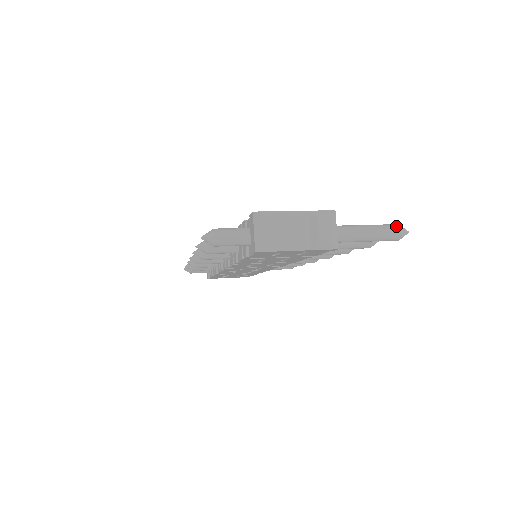
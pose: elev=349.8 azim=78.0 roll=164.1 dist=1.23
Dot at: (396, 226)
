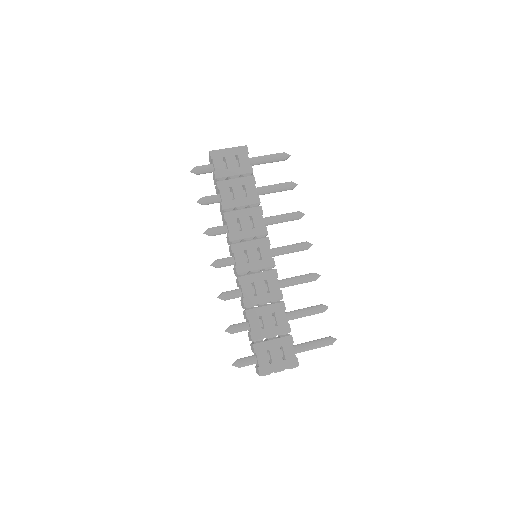
Dot at: occluded
